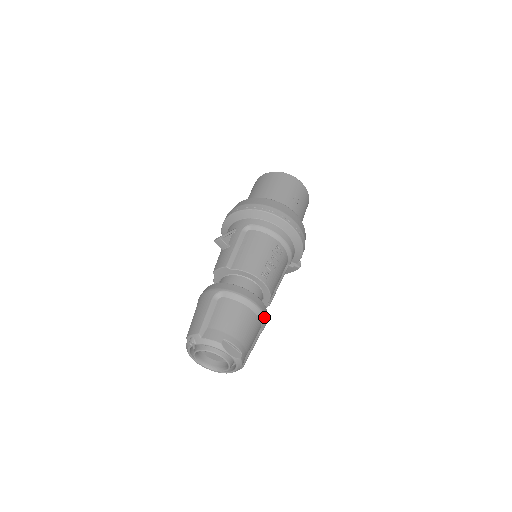
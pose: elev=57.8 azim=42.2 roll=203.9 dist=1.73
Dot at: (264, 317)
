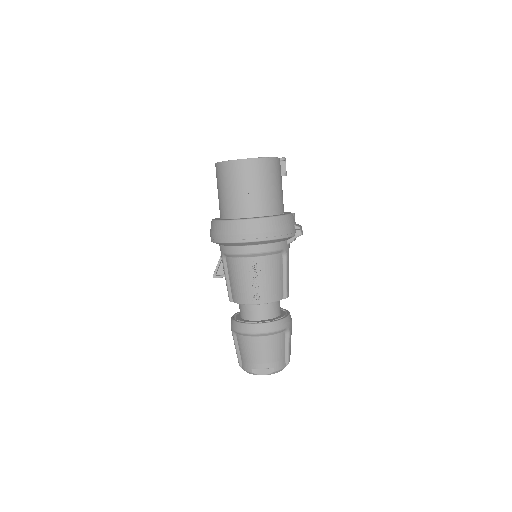
Dot at: (274, 332)
